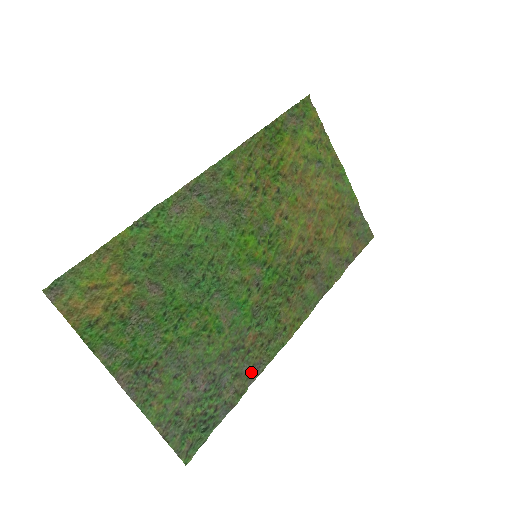
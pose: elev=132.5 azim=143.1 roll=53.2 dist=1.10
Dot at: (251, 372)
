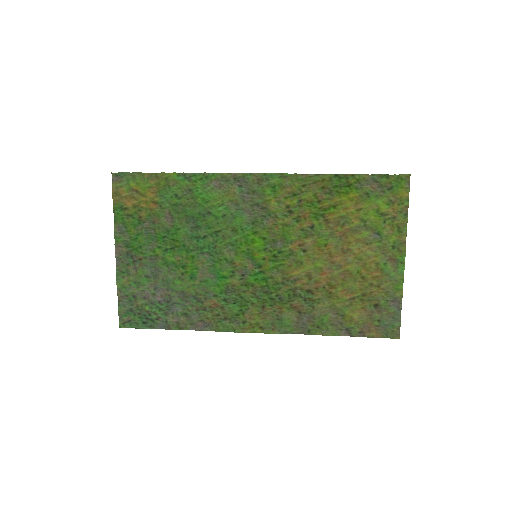
Dot at: (197, 323)
